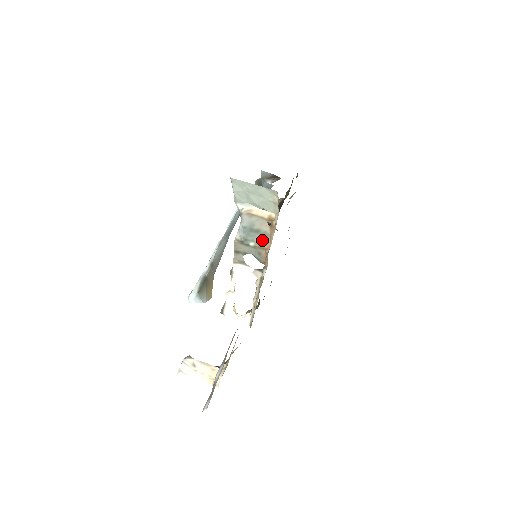
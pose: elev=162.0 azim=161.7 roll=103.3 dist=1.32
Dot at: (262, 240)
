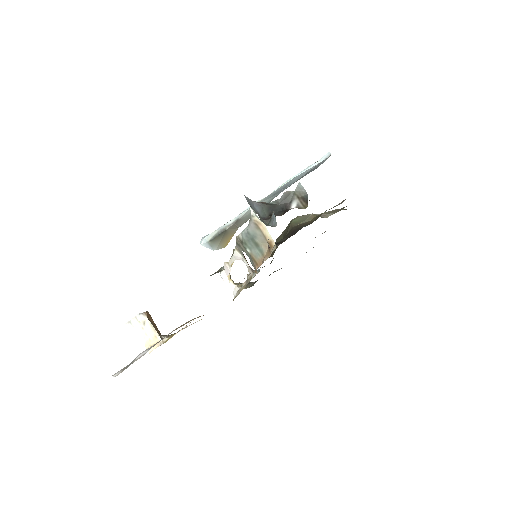
Dot at: (257, 255)
